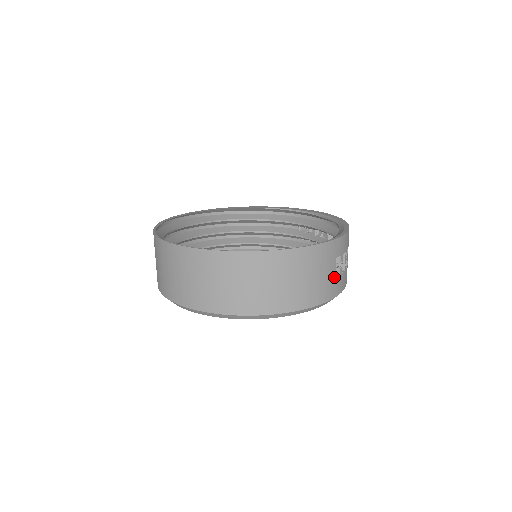
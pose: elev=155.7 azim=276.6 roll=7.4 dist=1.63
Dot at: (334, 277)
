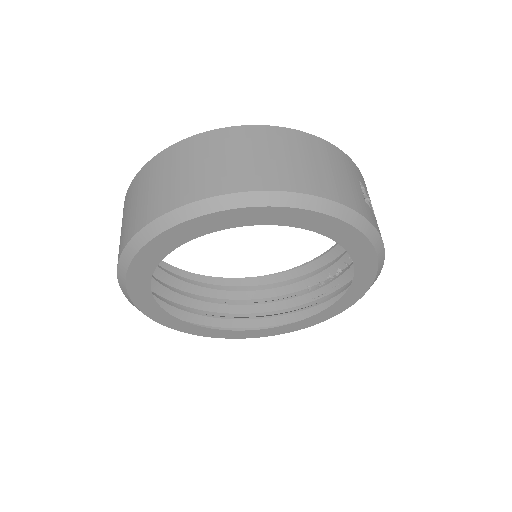
Dot at: (363, 199)
